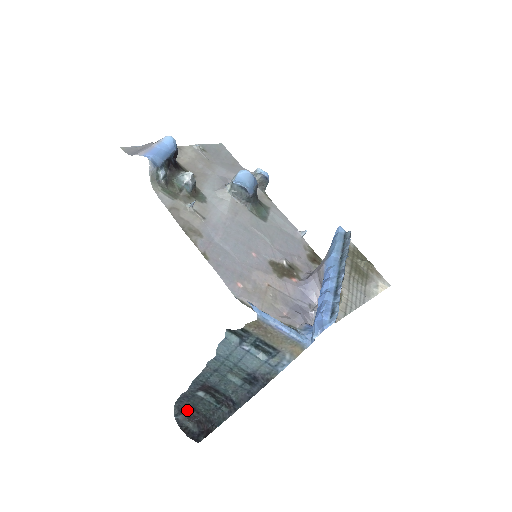
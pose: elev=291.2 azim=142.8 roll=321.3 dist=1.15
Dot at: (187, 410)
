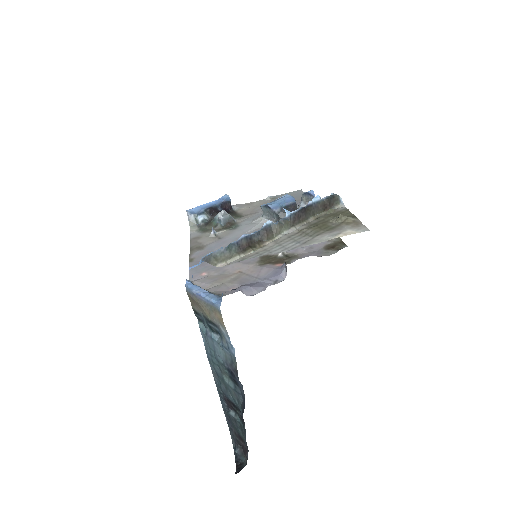
Dot at: (239, 441)
